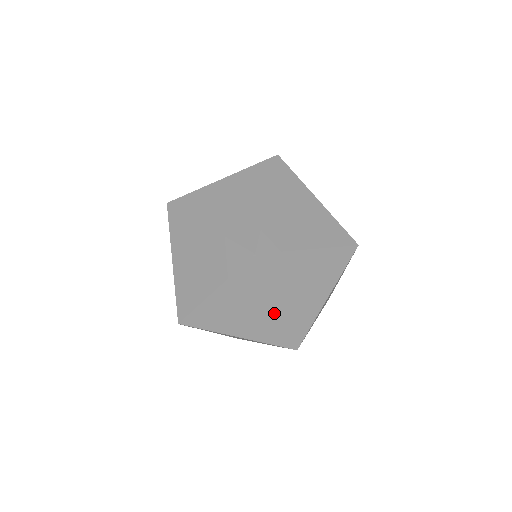
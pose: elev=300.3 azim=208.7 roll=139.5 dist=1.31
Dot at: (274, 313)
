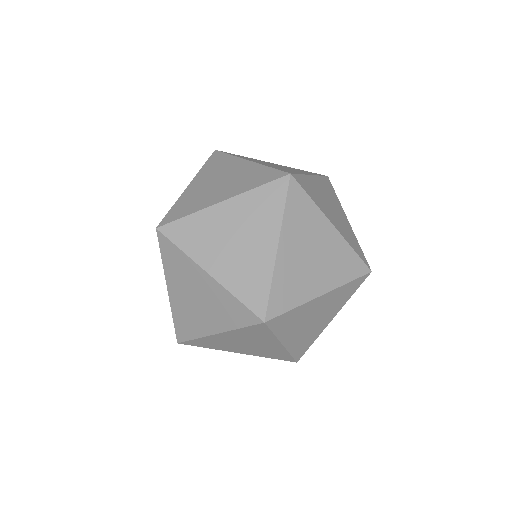
Dot at: occluded
